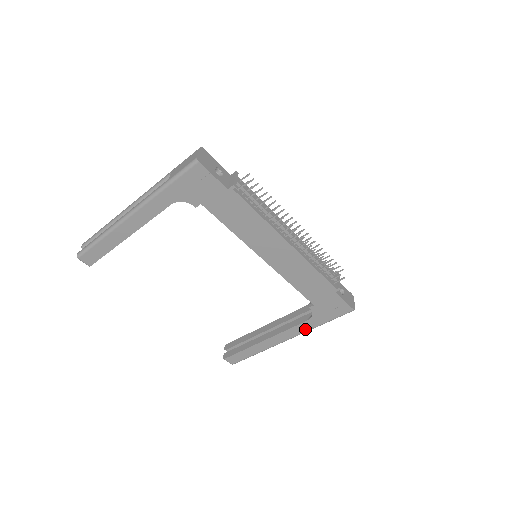
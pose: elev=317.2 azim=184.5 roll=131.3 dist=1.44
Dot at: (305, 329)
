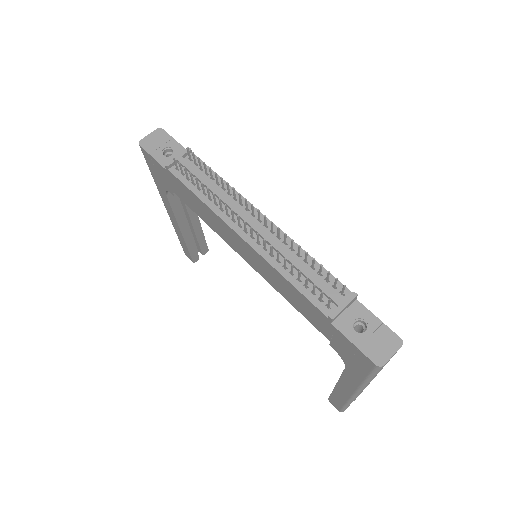
Dot at: (355, 382)
